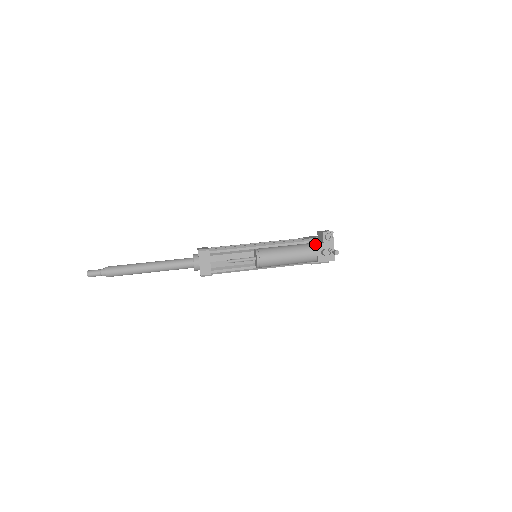
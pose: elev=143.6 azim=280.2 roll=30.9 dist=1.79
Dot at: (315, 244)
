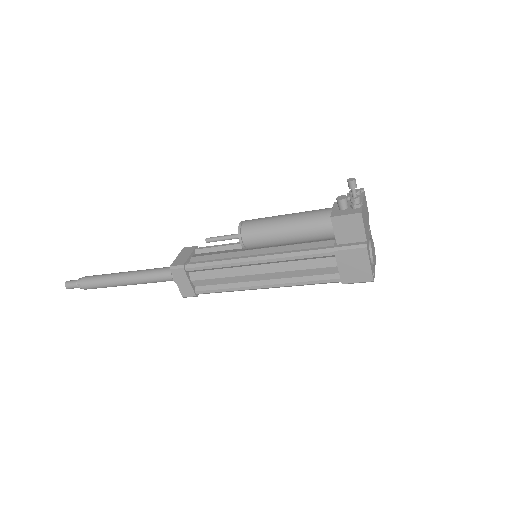
Dot at: occluded
